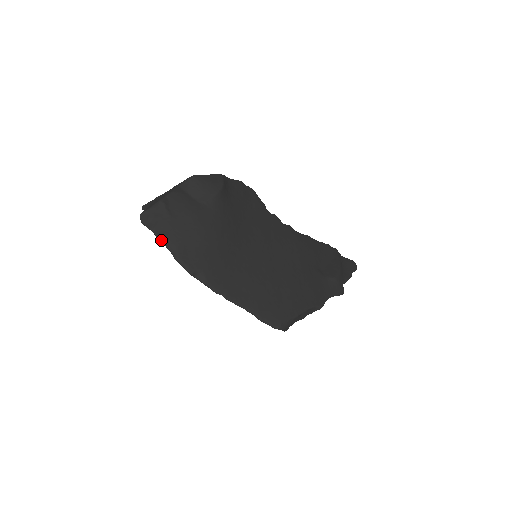
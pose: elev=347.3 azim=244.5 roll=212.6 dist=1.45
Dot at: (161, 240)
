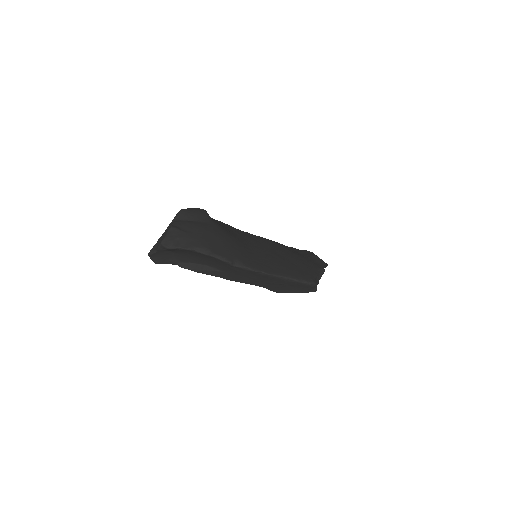
Dot at: (192, 249)
